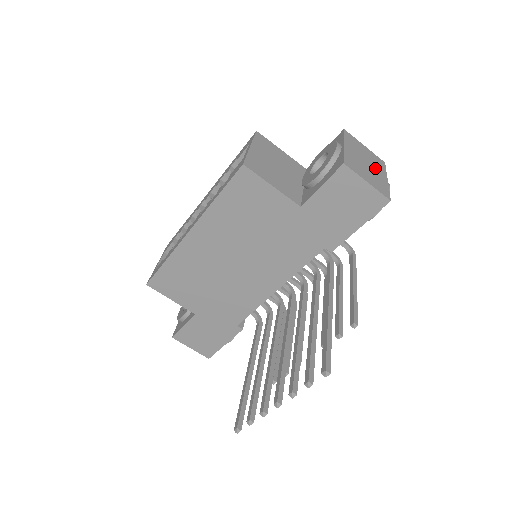
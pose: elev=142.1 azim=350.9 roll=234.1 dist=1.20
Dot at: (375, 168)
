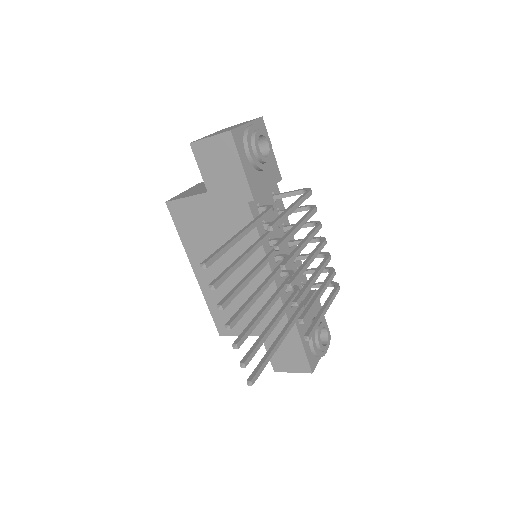
Dot at: occluded
